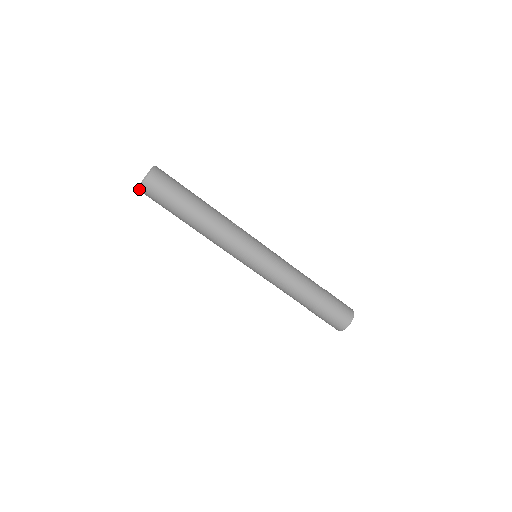
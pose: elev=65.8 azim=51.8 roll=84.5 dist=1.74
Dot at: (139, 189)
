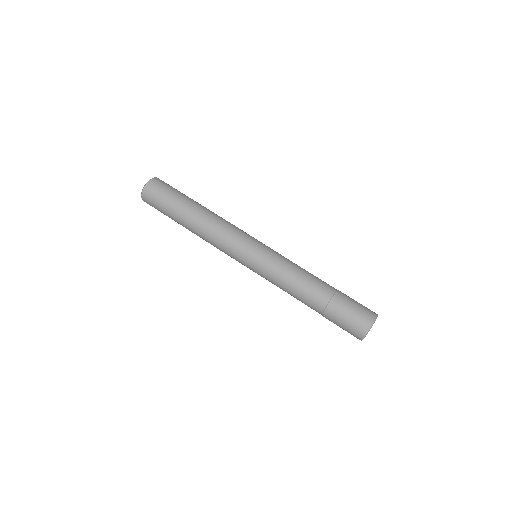
Dot at: (146, 185)
